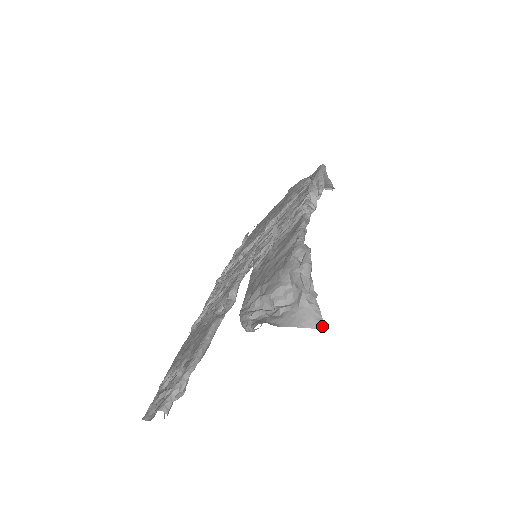
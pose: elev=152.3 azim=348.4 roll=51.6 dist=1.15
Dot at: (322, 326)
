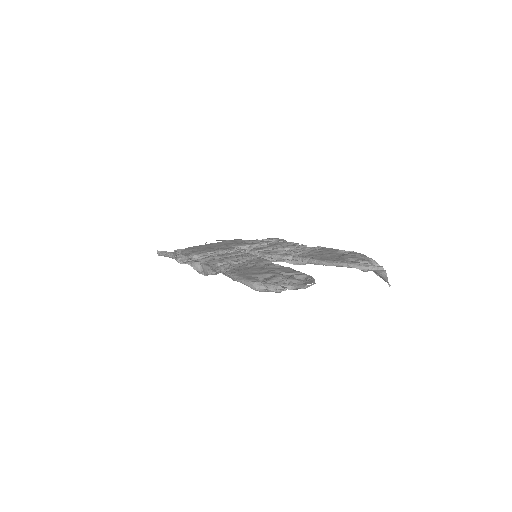
Dot at: (390, 285)
